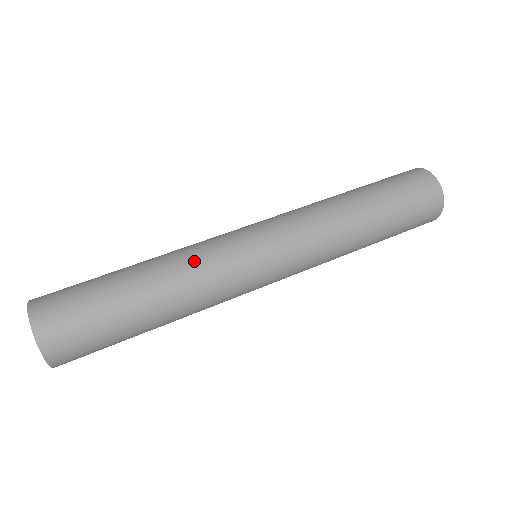
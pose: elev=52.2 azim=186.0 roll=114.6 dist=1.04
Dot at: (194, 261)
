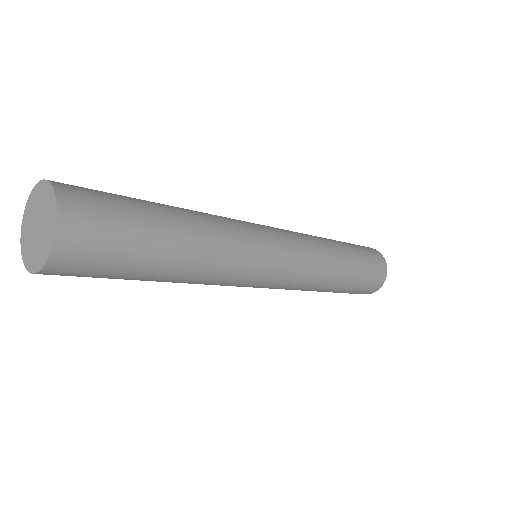
Dot at: (219, 217)
